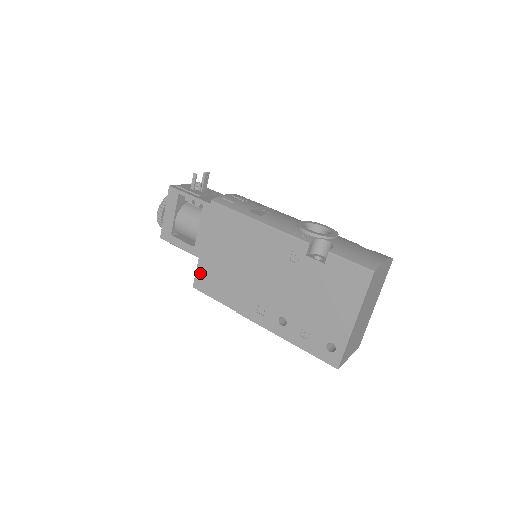
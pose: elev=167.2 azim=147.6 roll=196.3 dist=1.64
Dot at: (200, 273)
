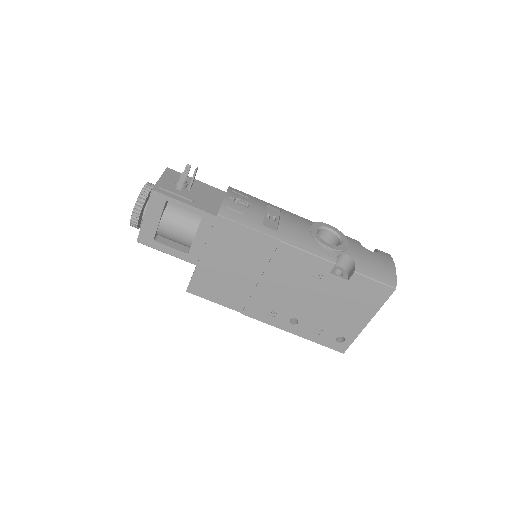
Dot at: (197, 280)
